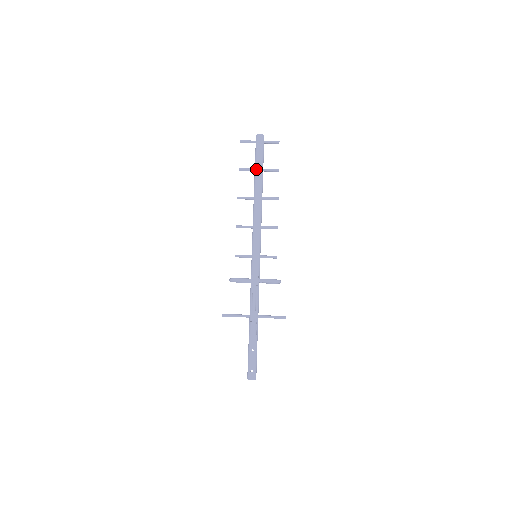
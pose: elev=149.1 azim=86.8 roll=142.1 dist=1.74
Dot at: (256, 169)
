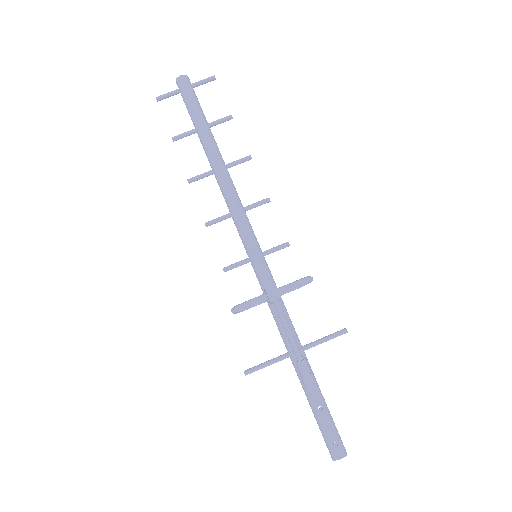
Dot at: (197, 127)
